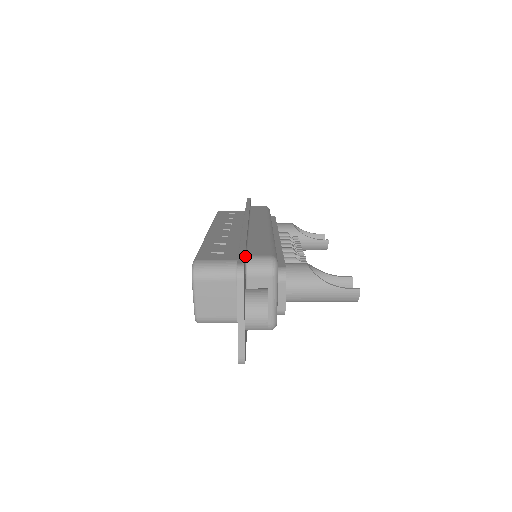
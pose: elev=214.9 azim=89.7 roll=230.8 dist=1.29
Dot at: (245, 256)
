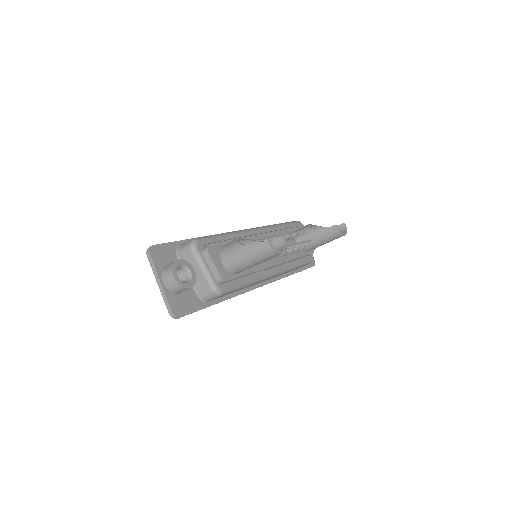
Dot at: (177, 245)
